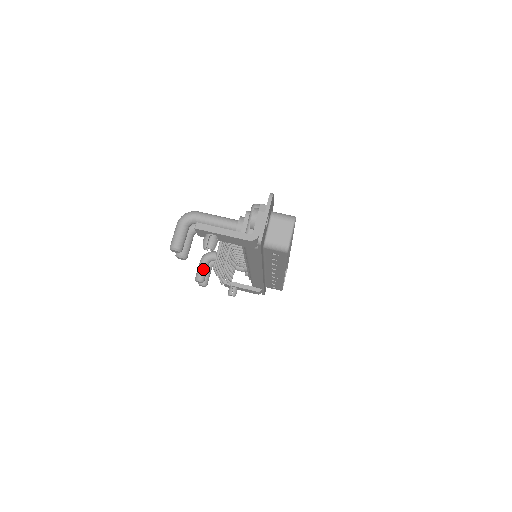
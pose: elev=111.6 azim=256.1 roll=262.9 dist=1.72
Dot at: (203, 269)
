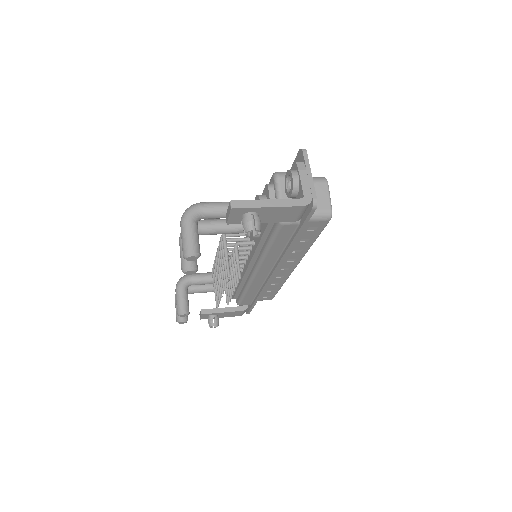
Dot at: (184, 298)
